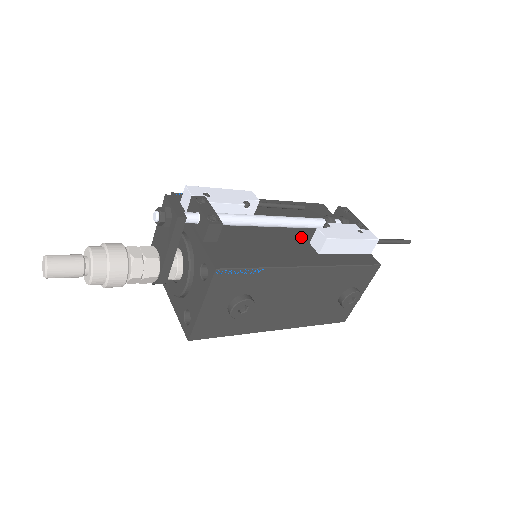
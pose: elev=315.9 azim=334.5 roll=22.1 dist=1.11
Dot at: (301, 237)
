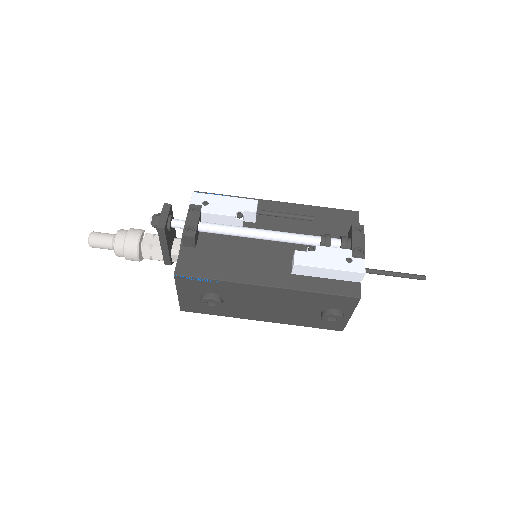
Dot at: (289, 252)
